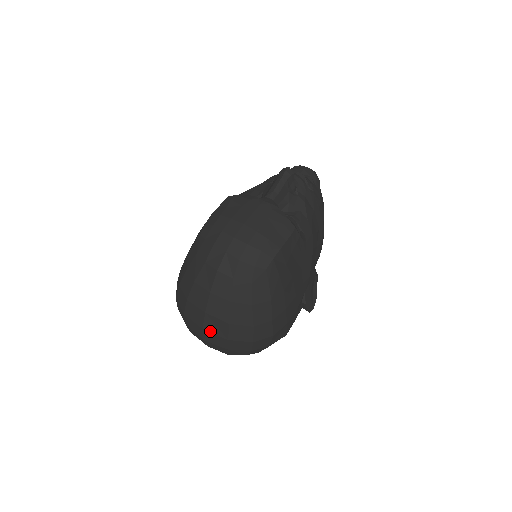
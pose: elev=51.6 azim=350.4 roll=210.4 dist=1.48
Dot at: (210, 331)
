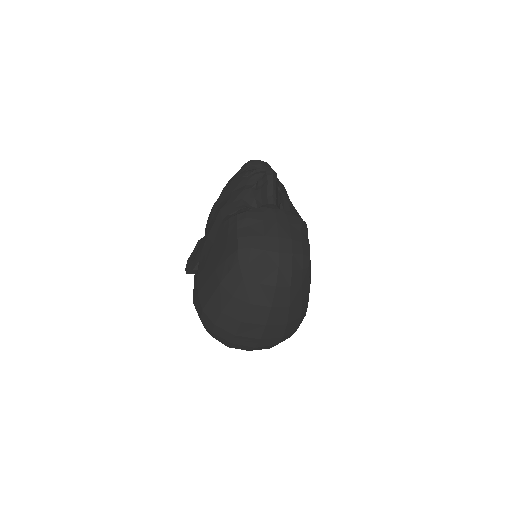
Dot at: (267, 338)
